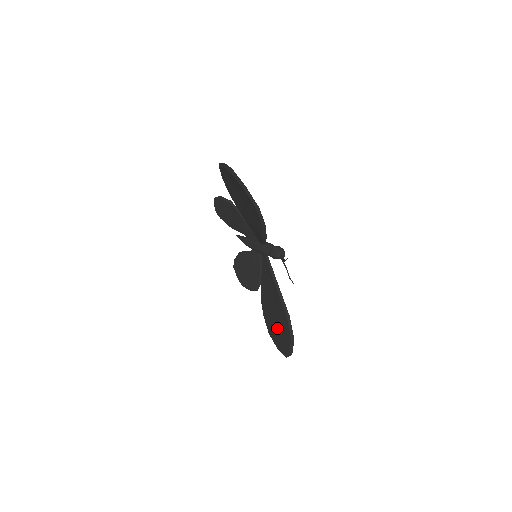
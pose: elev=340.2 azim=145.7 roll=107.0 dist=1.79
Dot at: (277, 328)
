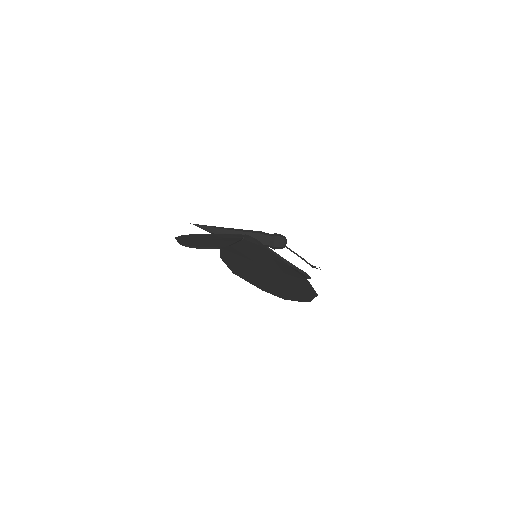
Dot at: occluded
